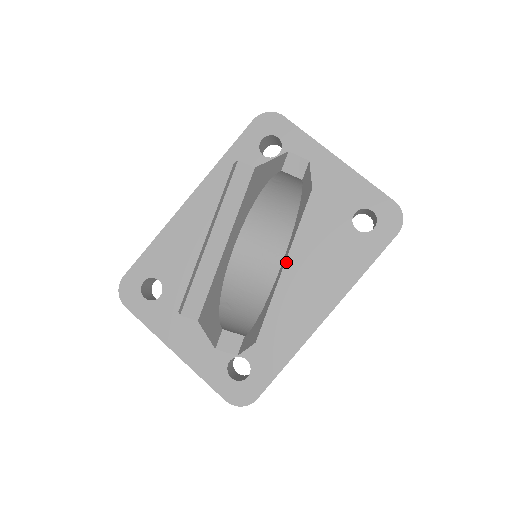
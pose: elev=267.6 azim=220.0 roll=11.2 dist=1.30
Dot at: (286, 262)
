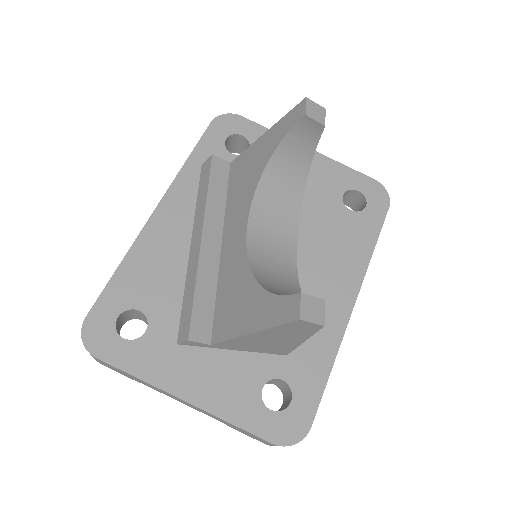
Dot at: occluded
